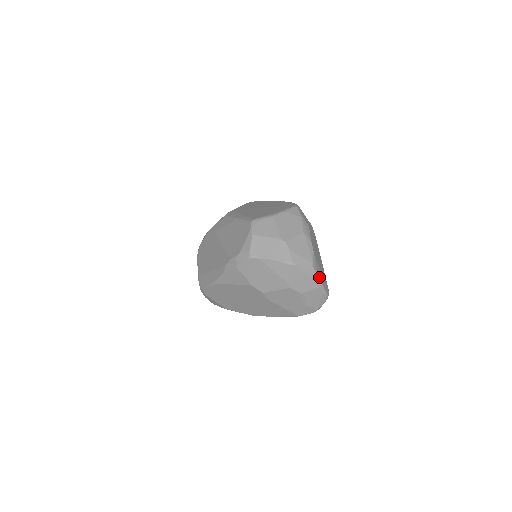
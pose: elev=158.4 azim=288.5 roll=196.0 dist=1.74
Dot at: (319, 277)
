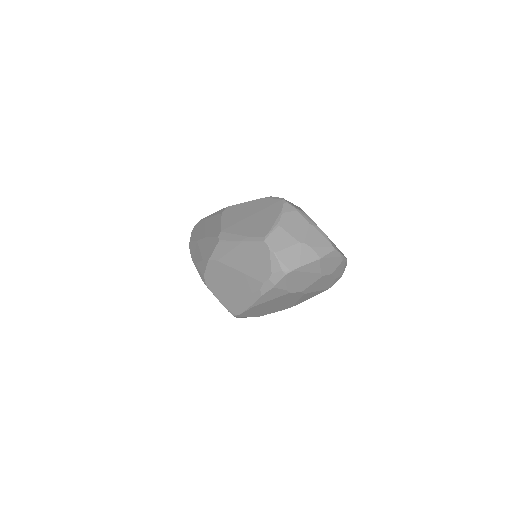
Dot at: (340, 253)
